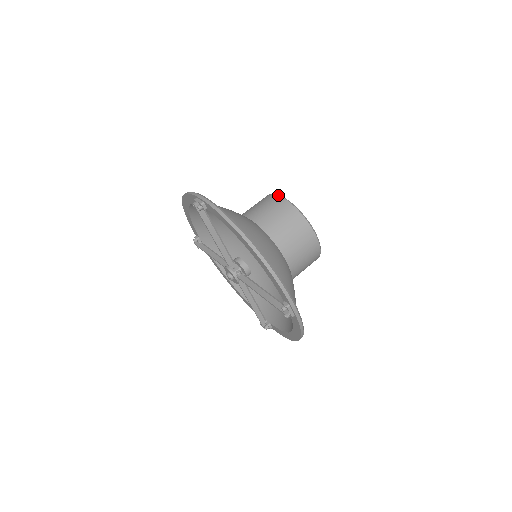
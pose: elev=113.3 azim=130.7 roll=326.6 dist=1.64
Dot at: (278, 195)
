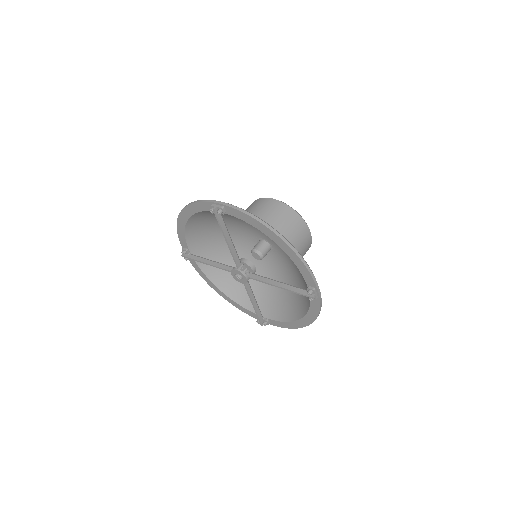
Dot at: (270, 198)
